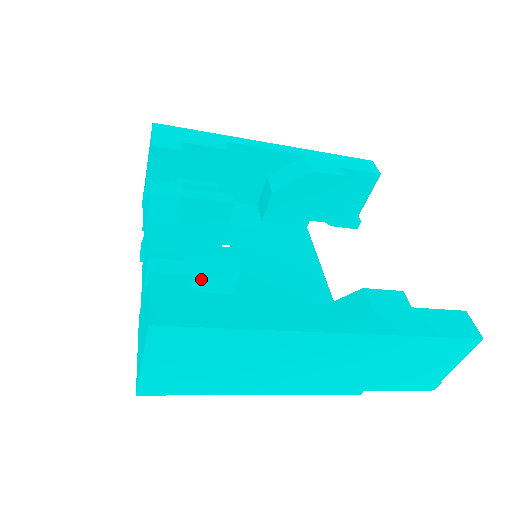
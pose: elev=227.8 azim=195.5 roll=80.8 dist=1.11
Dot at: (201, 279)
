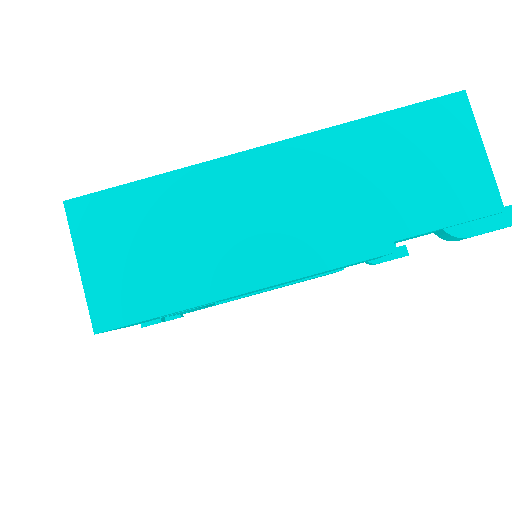
Dot at: occluded
